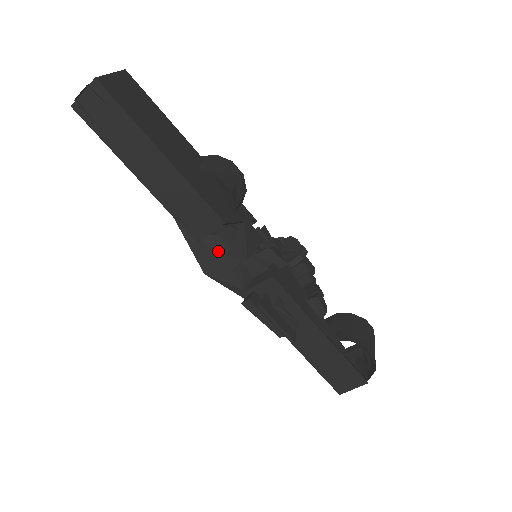
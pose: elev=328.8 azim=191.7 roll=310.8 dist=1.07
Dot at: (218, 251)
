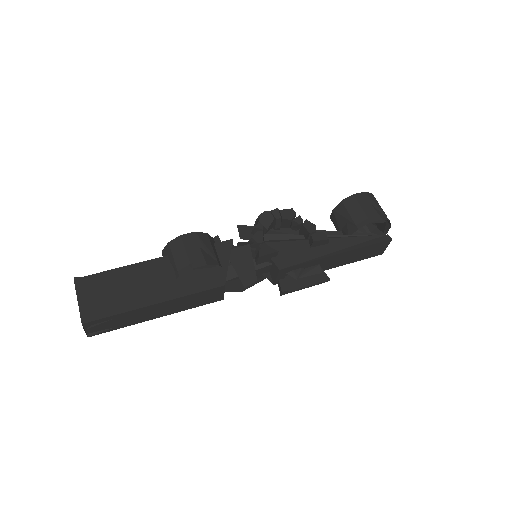
Dot at: occluded
